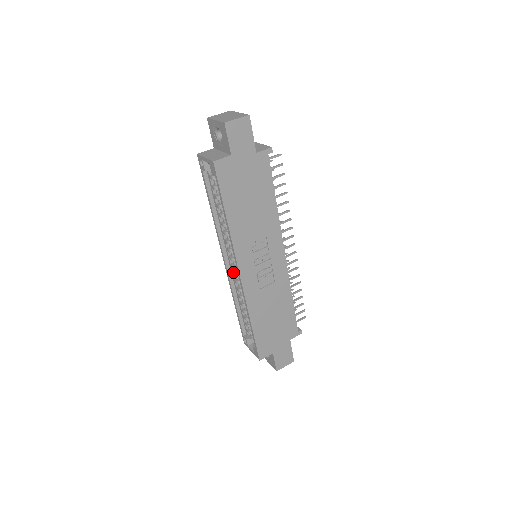
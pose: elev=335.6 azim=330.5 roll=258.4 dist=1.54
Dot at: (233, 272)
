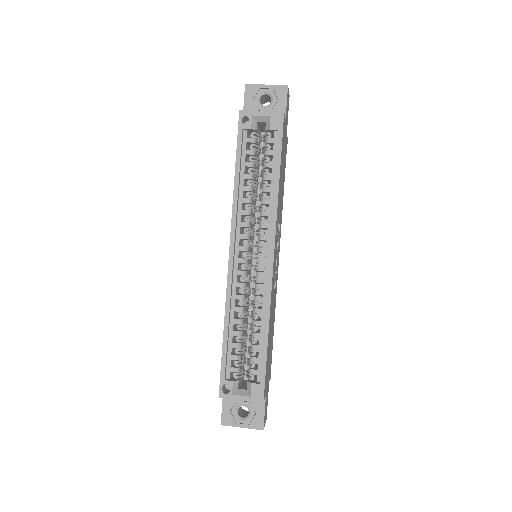
Dot at: (240, 270)
